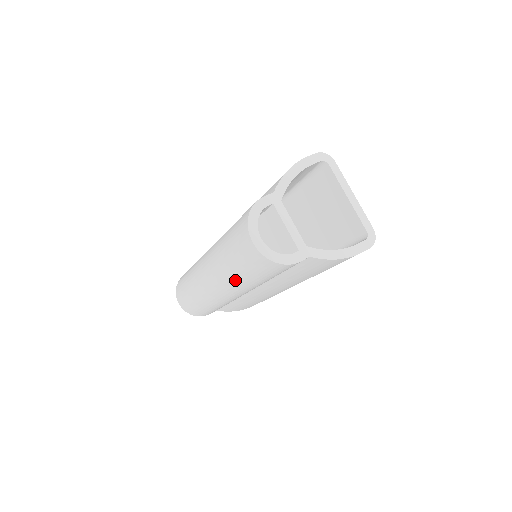
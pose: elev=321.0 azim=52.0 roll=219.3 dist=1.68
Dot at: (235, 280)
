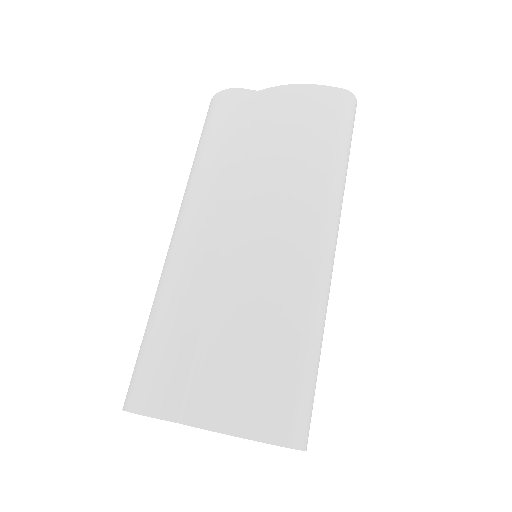
Dot at: occluded
